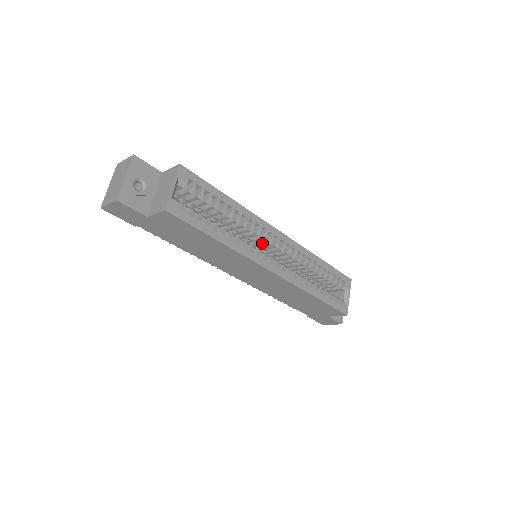
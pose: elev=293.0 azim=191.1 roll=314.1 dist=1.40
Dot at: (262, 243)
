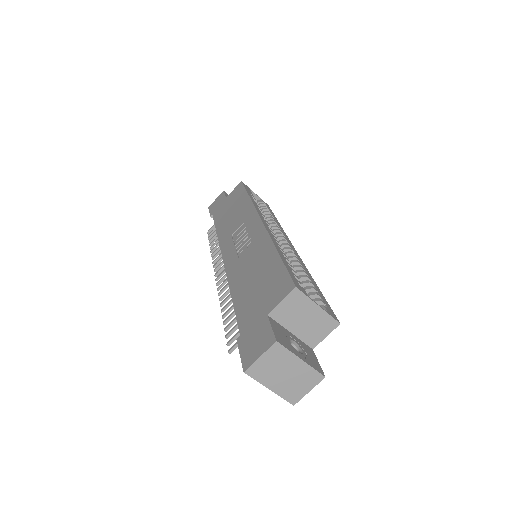
Dot at: occluded
